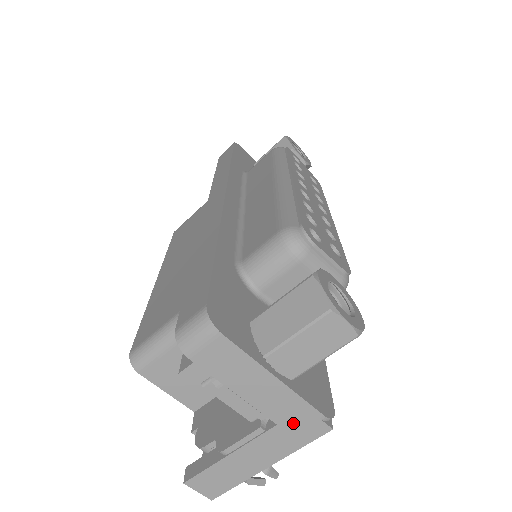
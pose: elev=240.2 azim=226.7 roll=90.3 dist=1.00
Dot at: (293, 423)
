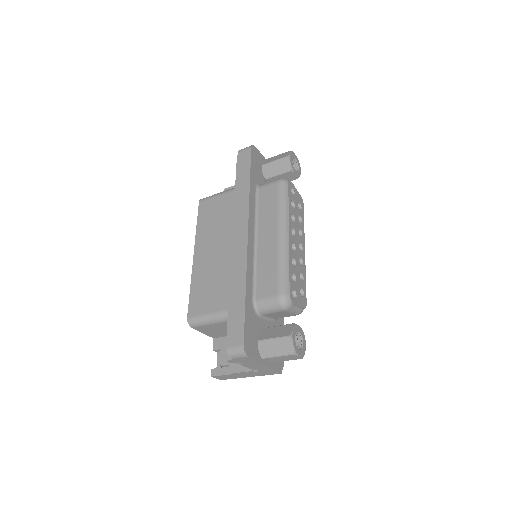
Dot at: (266, 371)
